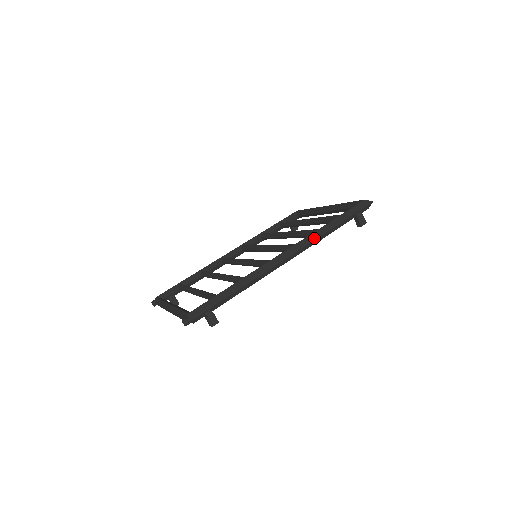
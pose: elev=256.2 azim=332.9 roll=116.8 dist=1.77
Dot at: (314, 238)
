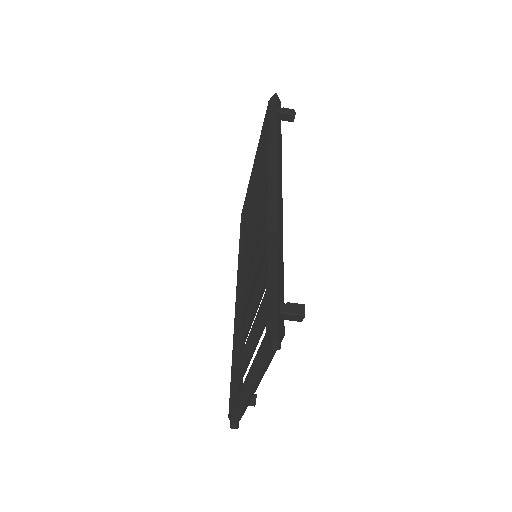
Dot at: (274, 156)
